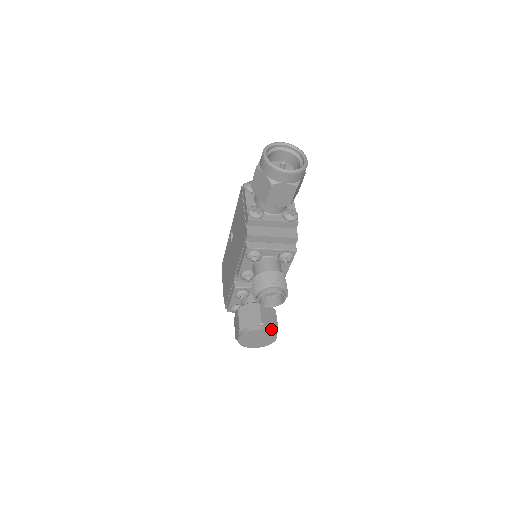
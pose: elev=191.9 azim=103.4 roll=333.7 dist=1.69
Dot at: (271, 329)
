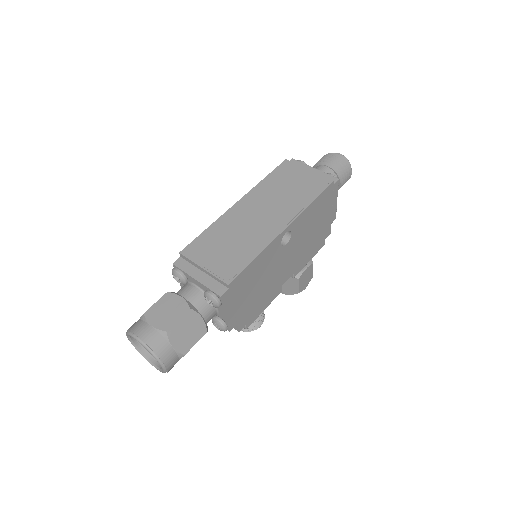
Dot at: (288, 293)
